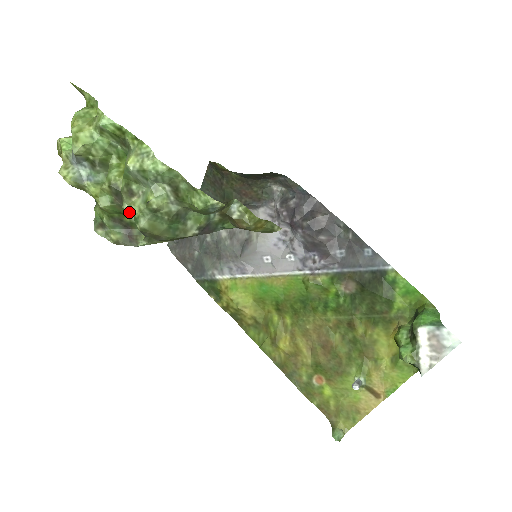
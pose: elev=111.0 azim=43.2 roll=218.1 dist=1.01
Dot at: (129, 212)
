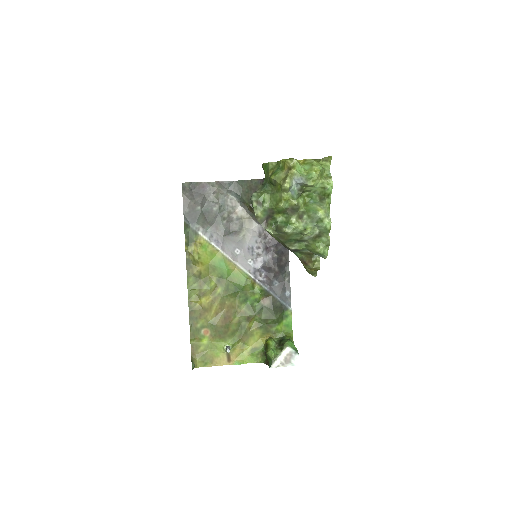
Dot at: (292, 222)
